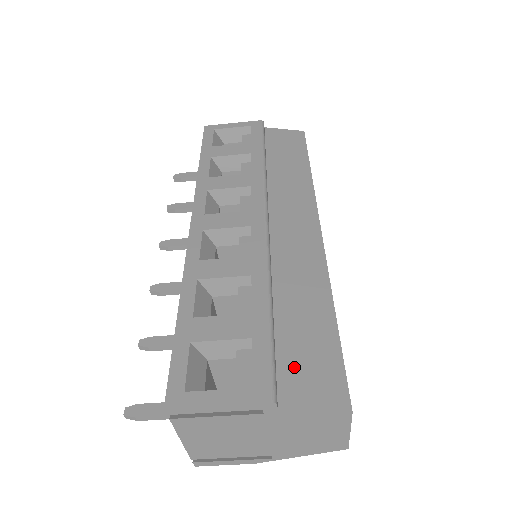
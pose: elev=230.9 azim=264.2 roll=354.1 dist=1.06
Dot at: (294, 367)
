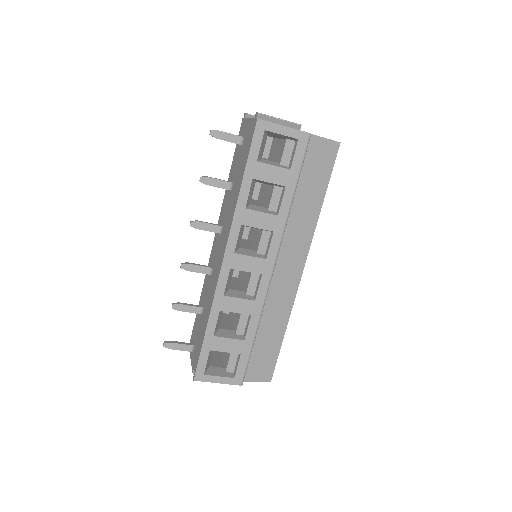
Dot at: (255, 363)
